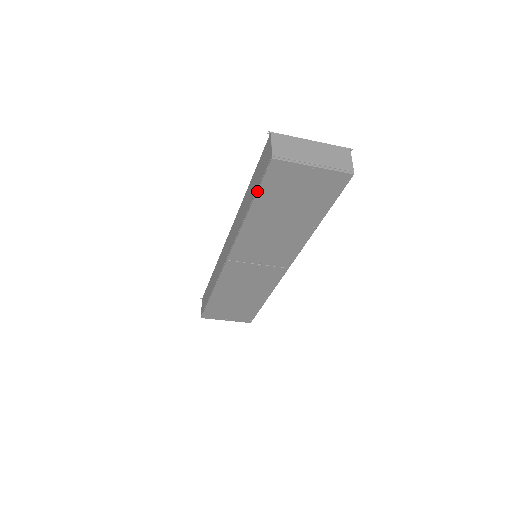
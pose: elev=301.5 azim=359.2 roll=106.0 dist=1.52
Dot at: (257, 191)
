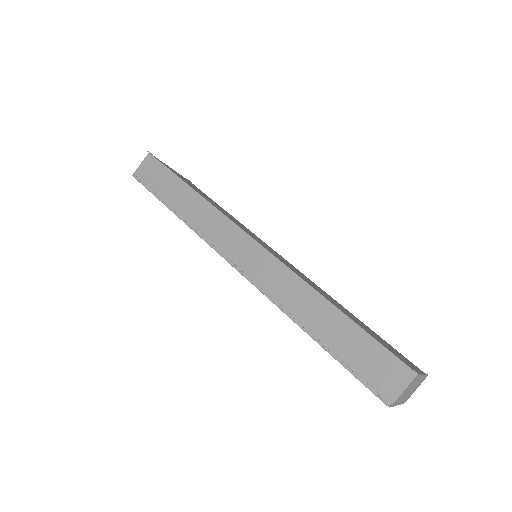
Dot at: (341, 364)
